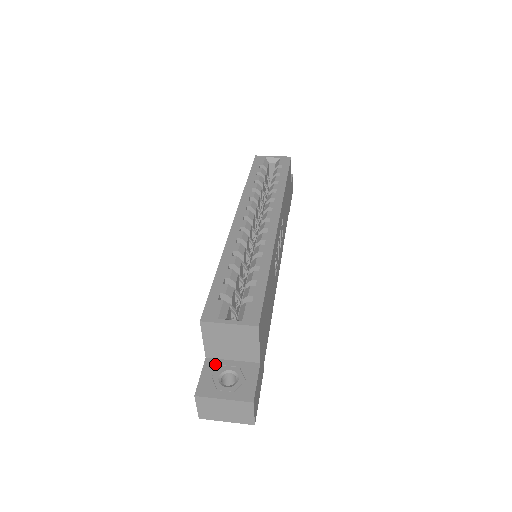
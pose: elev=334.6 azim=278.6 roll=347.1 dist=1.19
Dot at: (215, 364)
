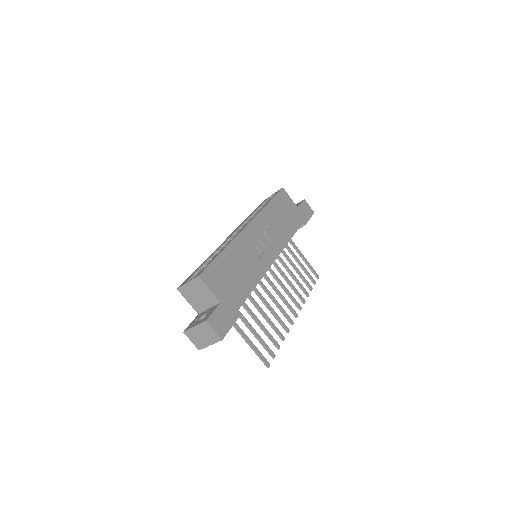
Dot at: (200, 314)
